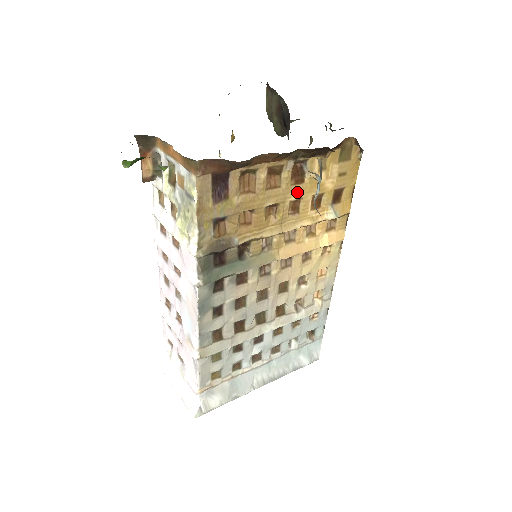
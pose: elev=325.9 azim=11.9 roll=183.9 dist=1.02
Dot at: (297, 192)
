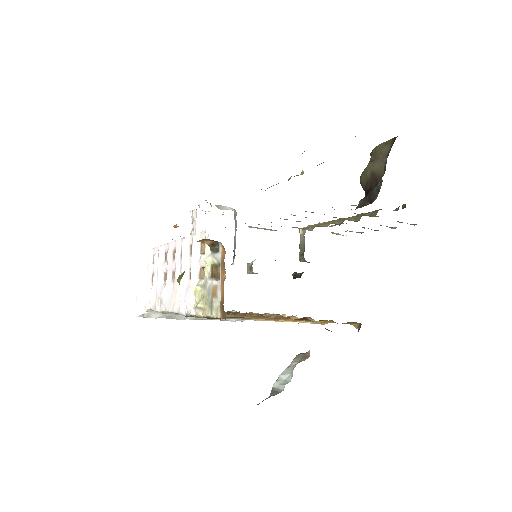
Dot at: (293, 320)
